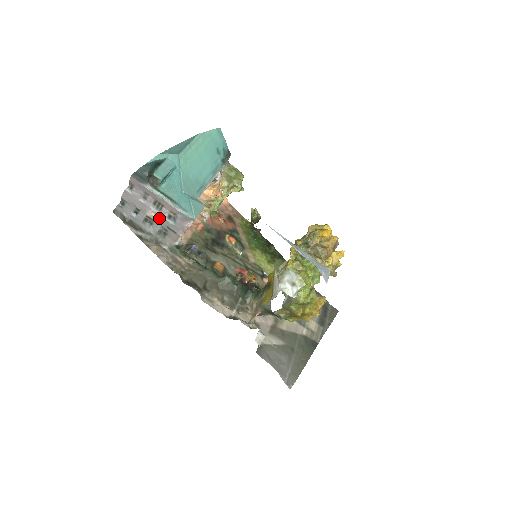
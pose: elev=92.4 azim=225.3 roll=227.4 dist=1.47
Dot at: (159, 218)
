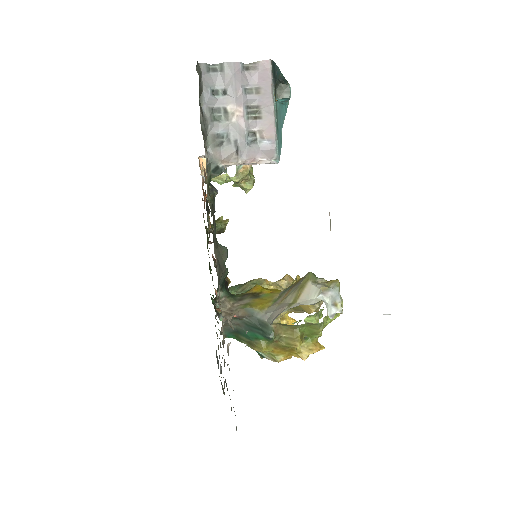
Dot at: (238, 123)
